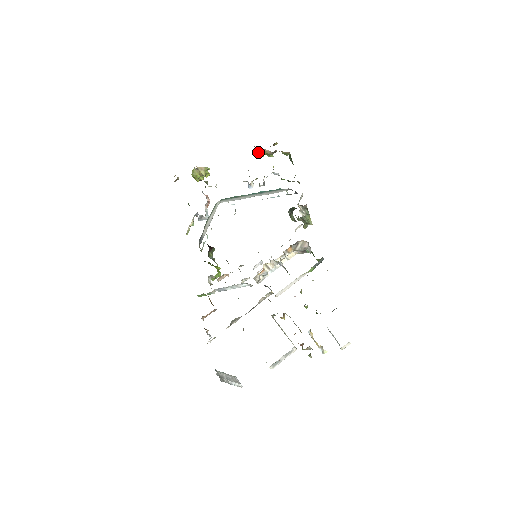
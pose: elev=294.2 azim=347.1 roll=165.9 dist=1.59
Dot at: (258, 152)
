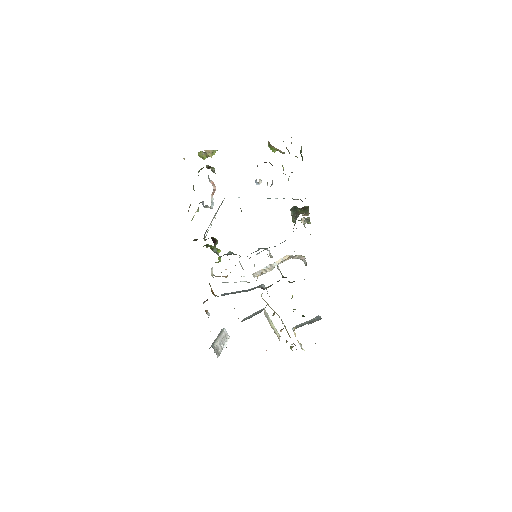
Dot at: (270, 147)
